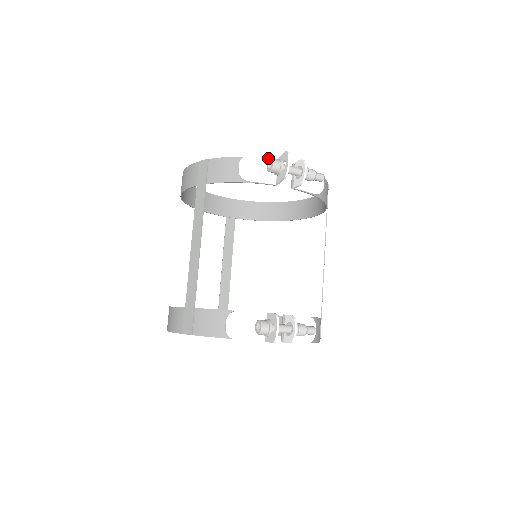
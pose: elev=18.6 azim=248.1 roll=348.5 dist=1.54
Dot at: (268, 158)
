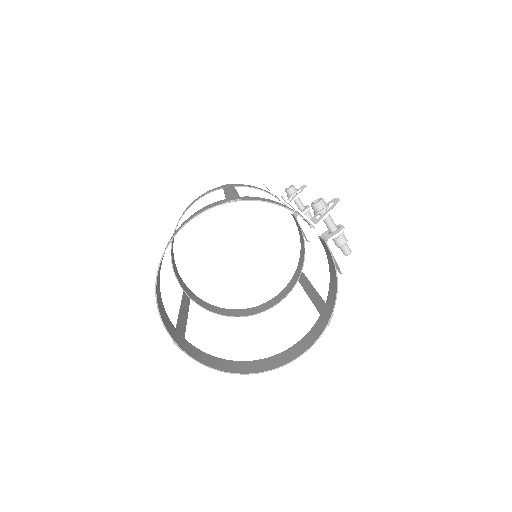
Dot at: occluded
